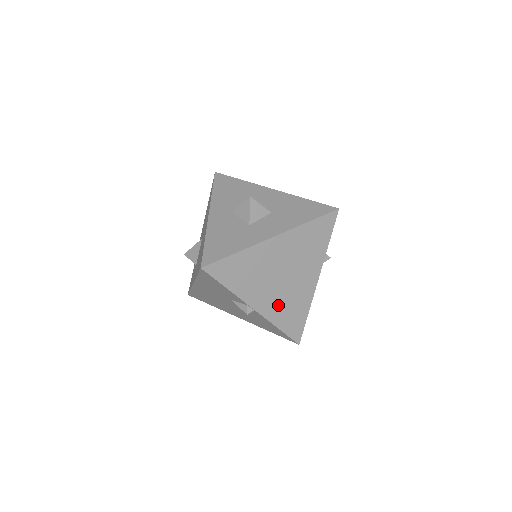
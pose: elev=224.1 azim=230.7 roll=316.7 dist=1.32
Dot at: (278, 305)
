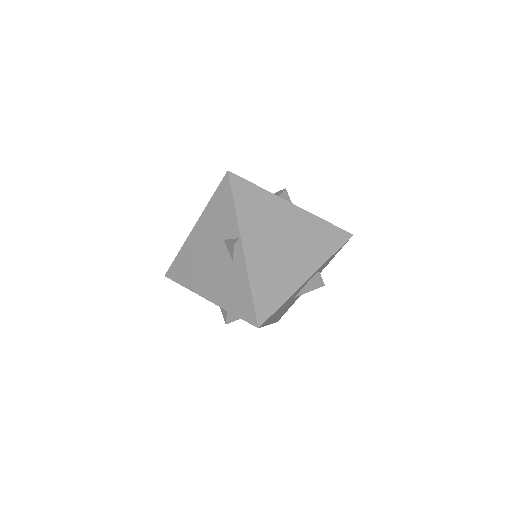
Dot at: (264, 265)
